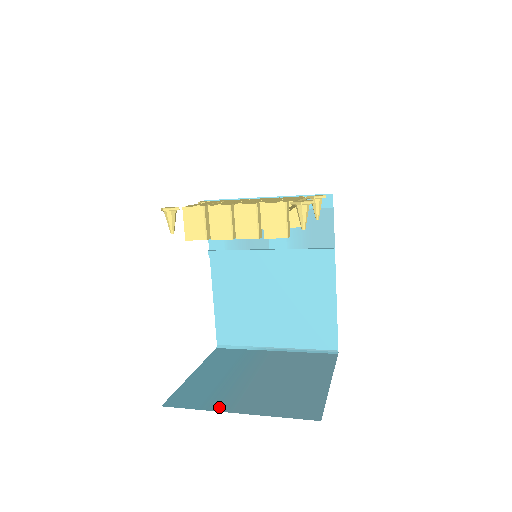
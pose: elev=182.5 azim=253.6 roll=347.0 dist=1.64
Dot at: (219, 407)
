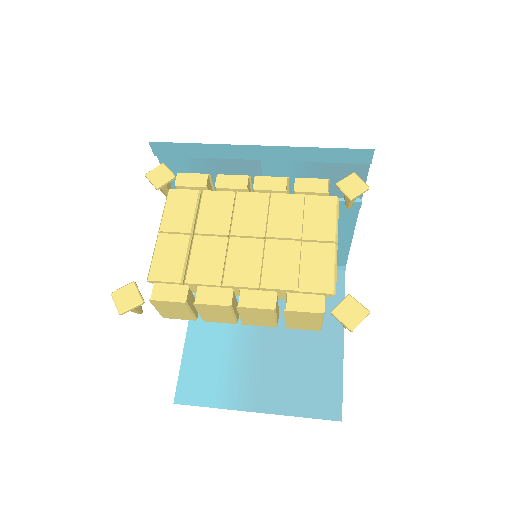
Dot at: (235, 402)
